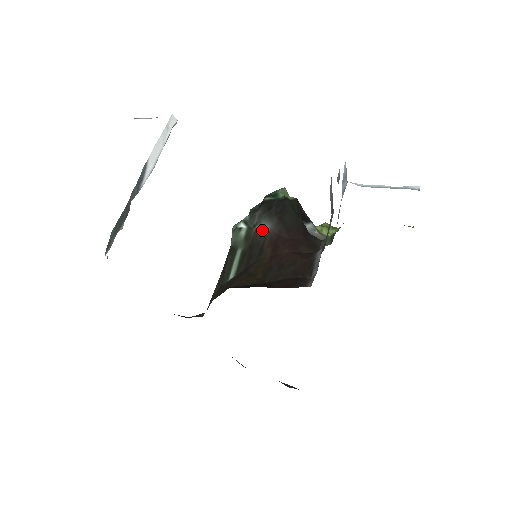
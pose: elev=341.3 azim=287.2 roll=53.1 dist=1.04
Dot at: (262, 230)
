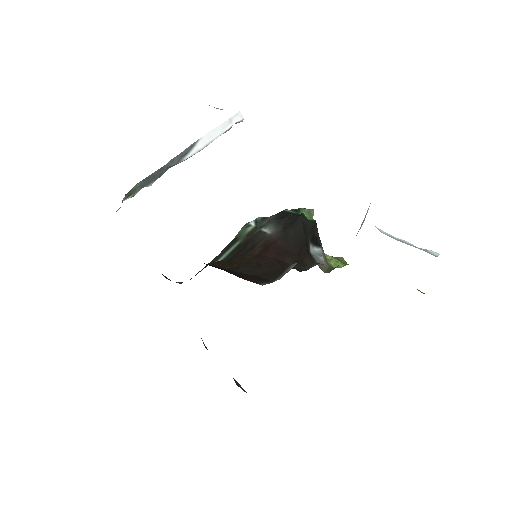
Dot at: (264, 232)
